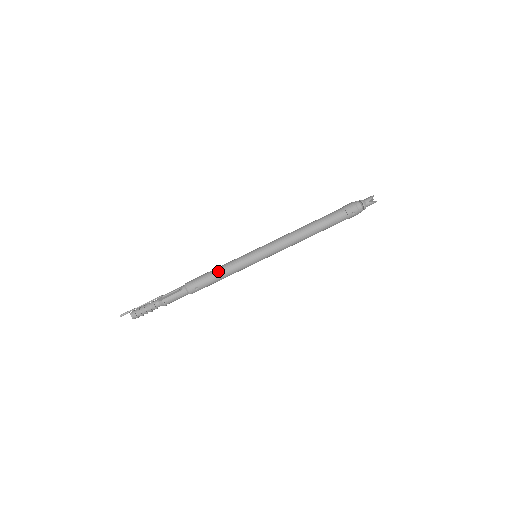
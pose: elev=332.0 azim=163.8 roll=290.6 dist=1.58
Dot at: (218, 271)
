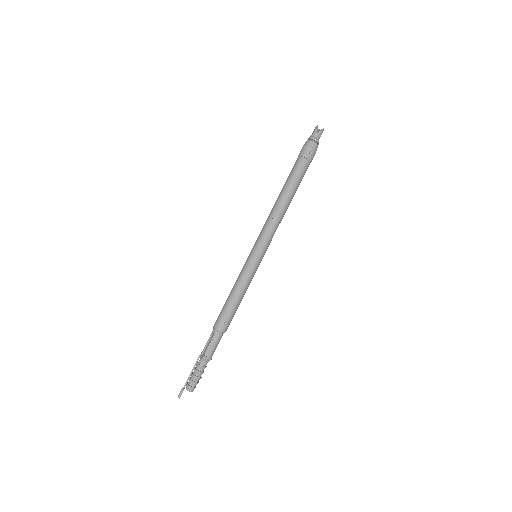
Dot at: (232, 294)
